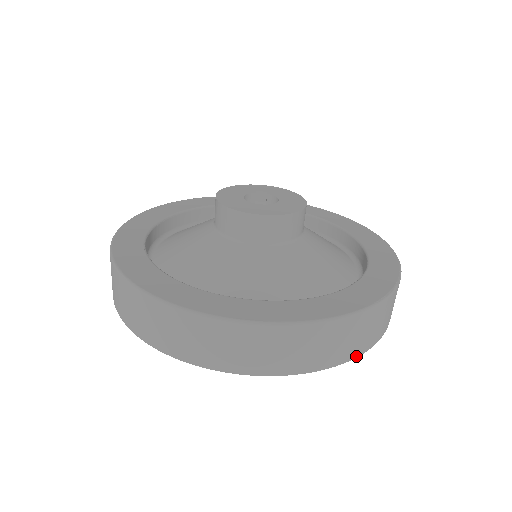
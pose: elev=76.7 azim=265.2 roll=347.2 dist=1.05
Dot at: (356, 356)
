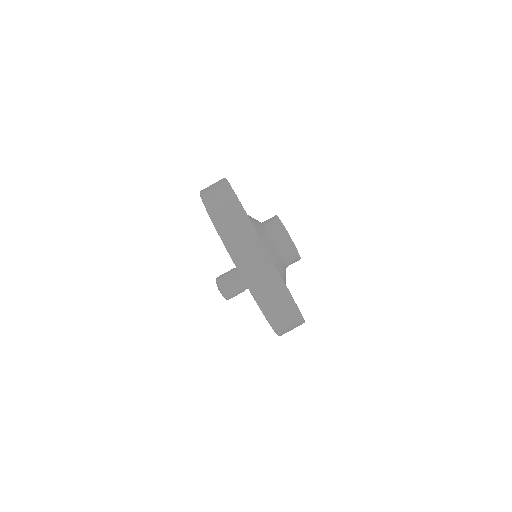
Dot at: (259, 303)
